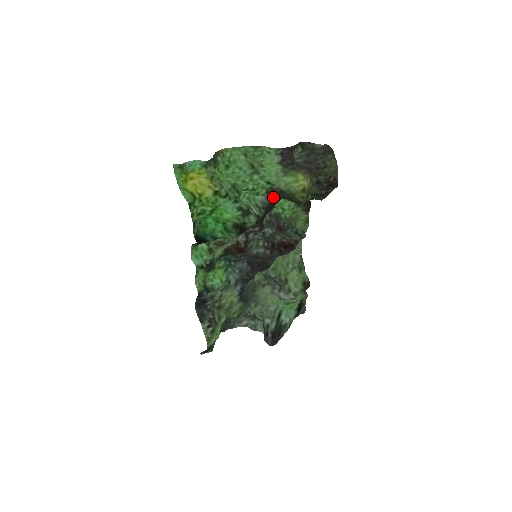
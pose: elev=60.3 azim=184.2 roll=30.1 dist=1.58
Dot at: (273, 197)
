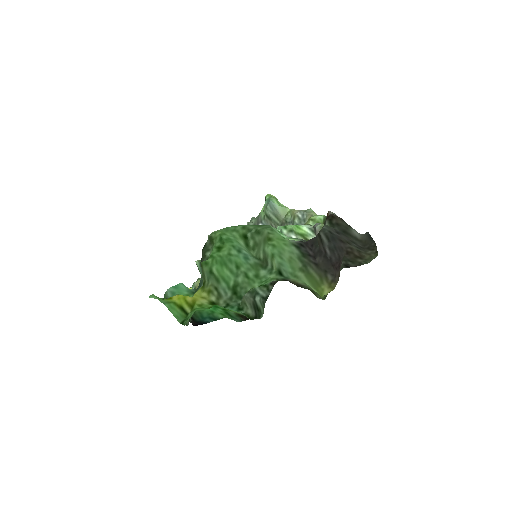
Dot at: occluded
